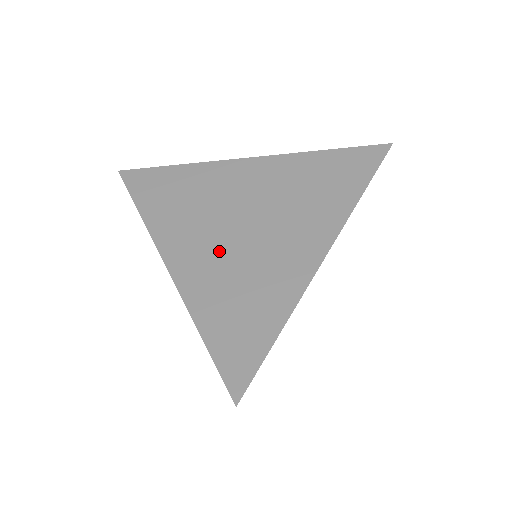
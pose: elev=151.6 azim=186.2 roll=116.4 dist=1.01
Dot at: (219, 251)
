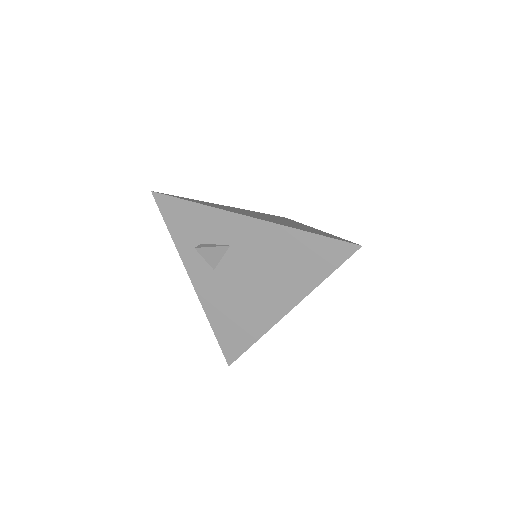
Dot at: (269, 219)
